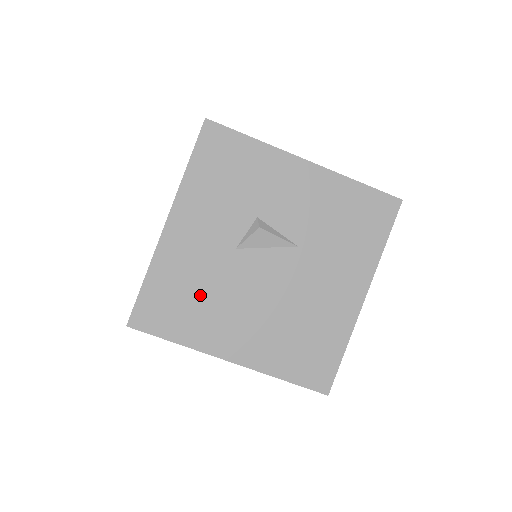
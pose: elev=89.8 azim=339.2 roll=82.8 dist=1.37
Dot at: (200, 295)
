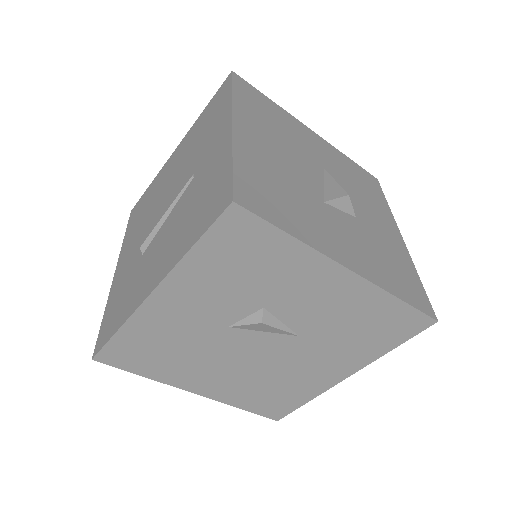
Dot at: (177, 352)
